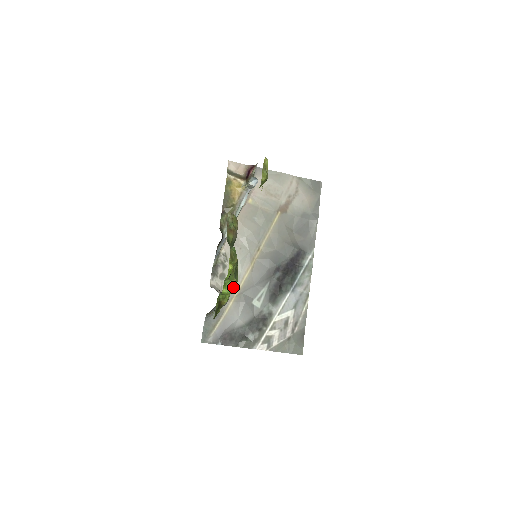
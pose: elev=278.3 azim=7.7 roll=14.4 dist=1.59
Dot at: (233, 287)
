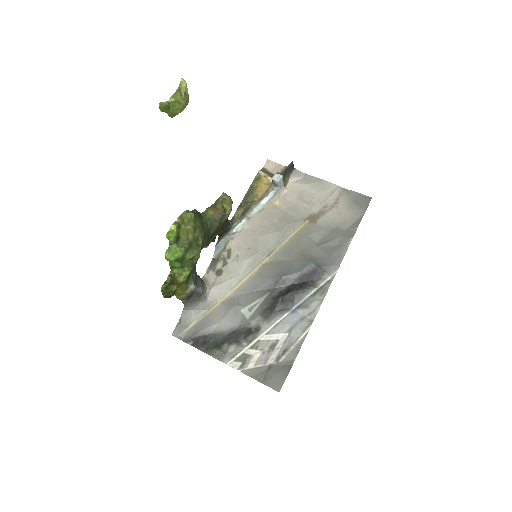
Dot at: (177, 254)
